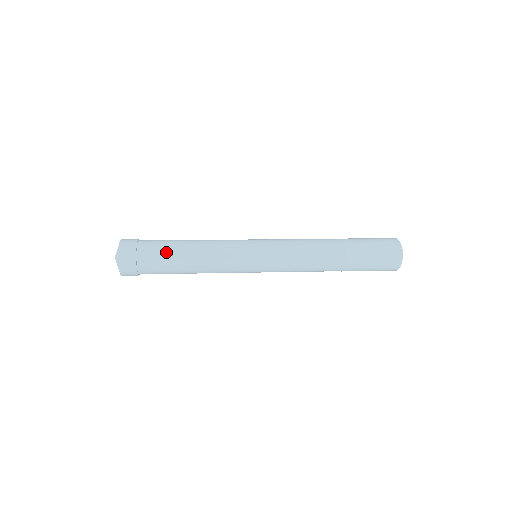
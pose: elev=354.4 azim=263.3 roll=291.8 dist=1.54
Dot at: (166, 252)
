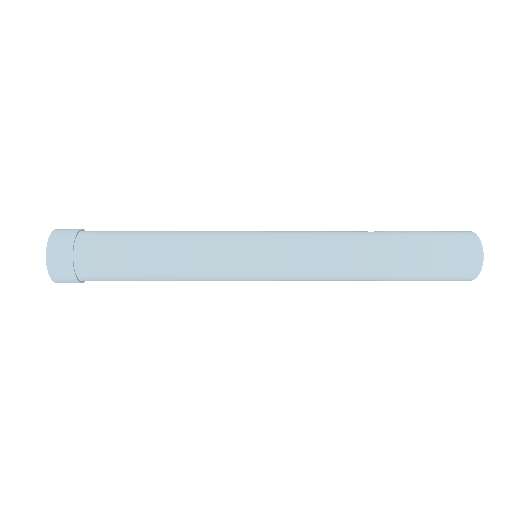
Dot at: (122, 232)
